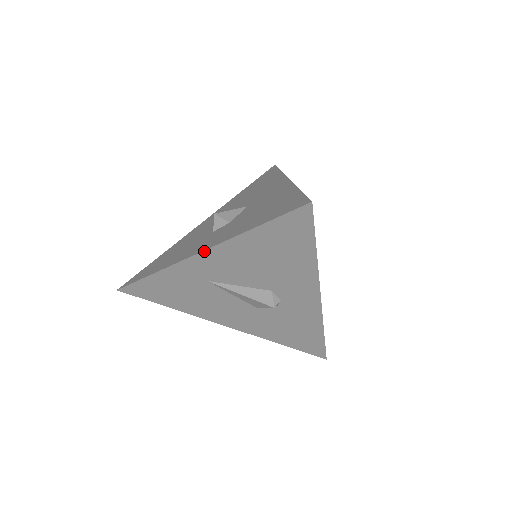
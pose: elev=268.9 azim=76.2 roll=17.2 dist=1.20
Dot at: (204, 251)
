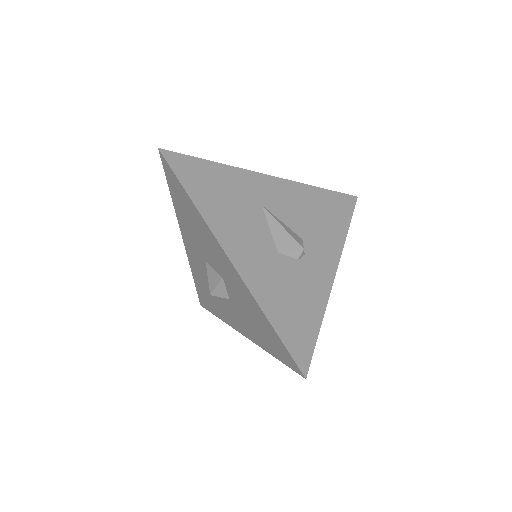
Dot at: (245, 336)
